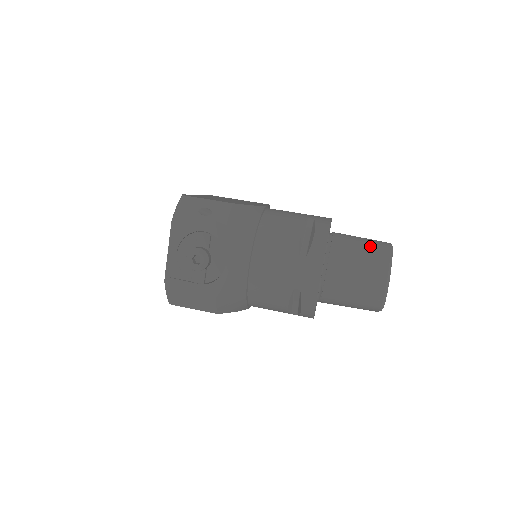
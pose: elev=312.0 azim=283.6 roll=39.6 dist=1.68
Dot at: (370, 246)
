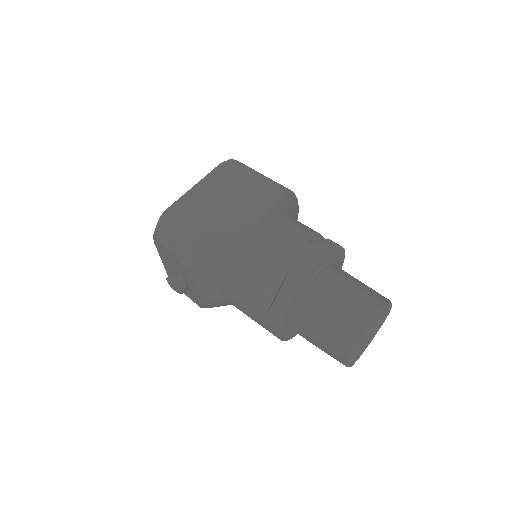
Dot at: (346, 314)
